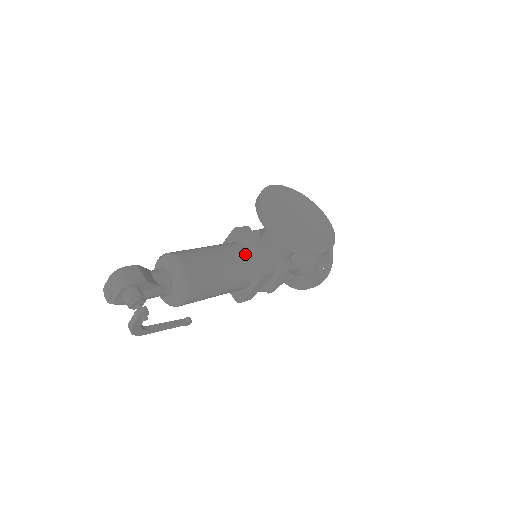
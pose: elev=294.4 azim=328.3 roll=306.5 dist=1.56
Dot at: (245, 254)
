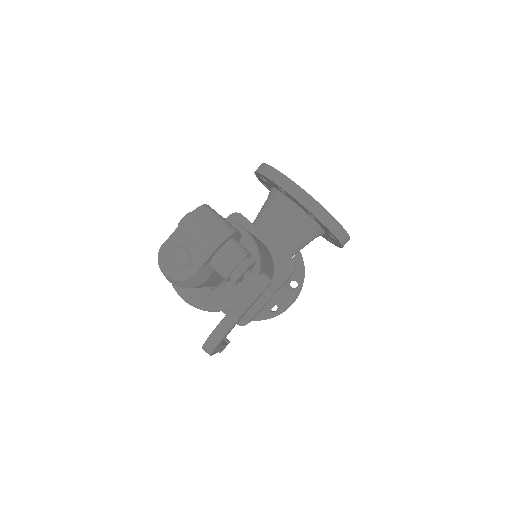
Dot at: occluded
